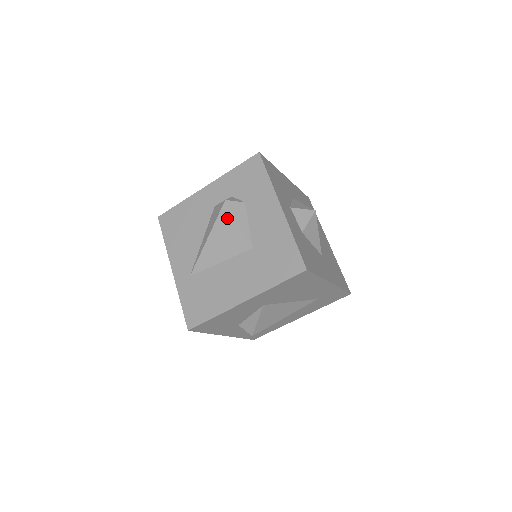
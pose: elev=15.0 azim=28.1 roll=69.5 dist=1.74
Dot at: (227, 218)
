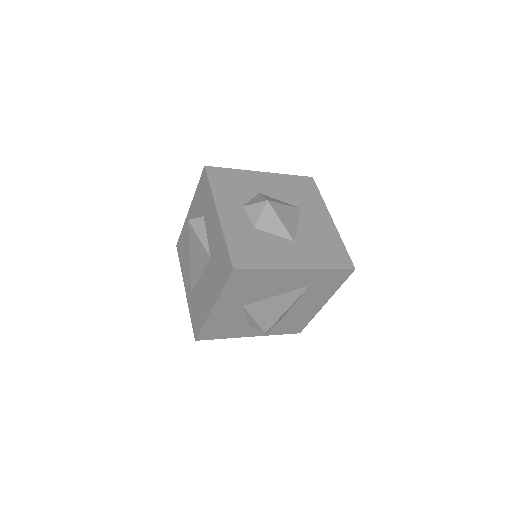
Dot at: (193, 235)
